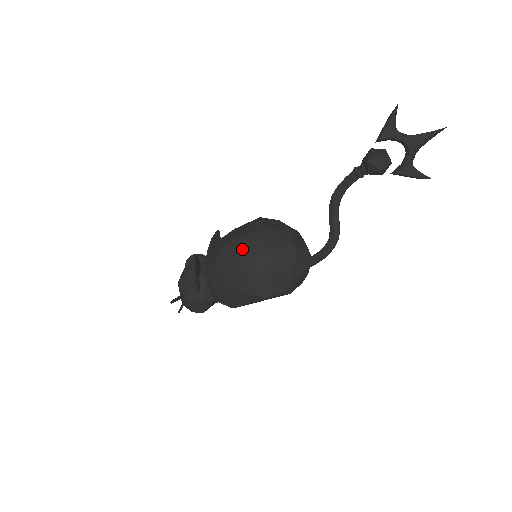
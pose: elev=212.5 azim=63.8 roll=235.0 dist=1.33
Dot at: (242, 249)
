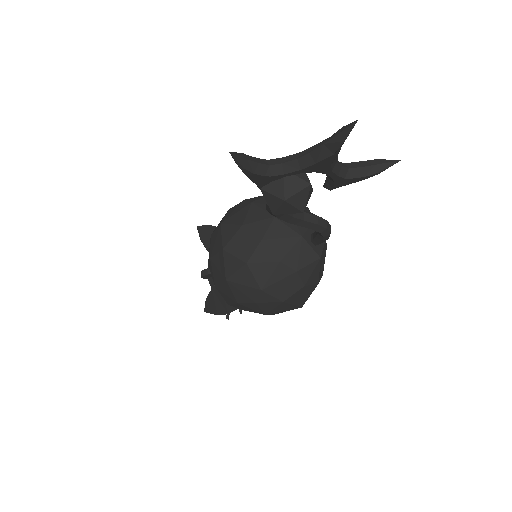
Dot at: (236, 299)
